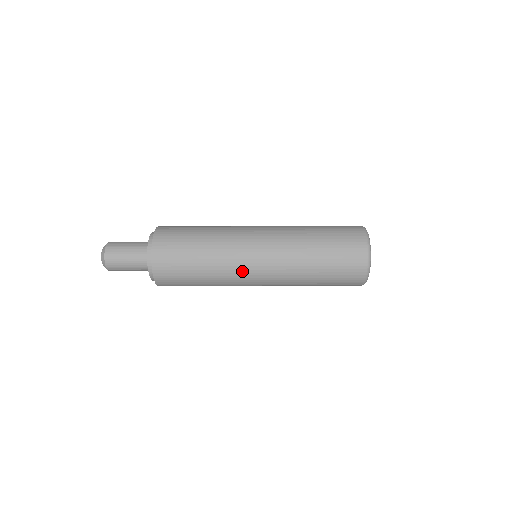
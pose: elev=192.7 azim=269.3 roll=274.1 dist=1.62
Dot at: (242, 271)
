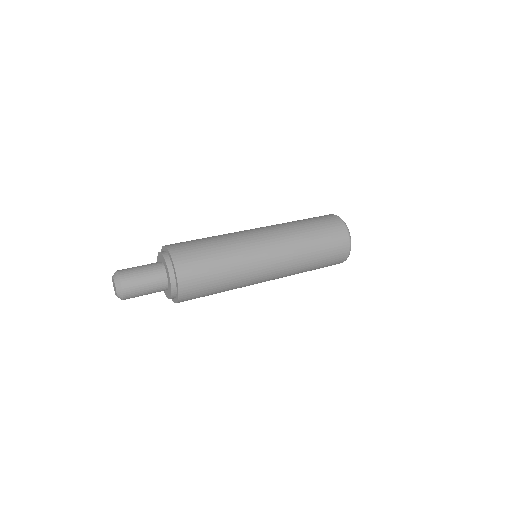
Dot at: (256, 279)
